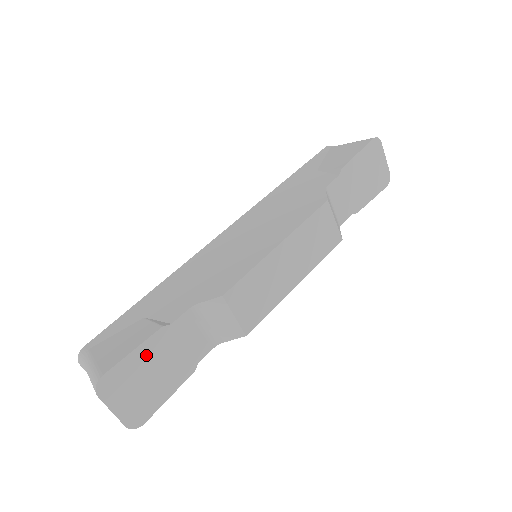
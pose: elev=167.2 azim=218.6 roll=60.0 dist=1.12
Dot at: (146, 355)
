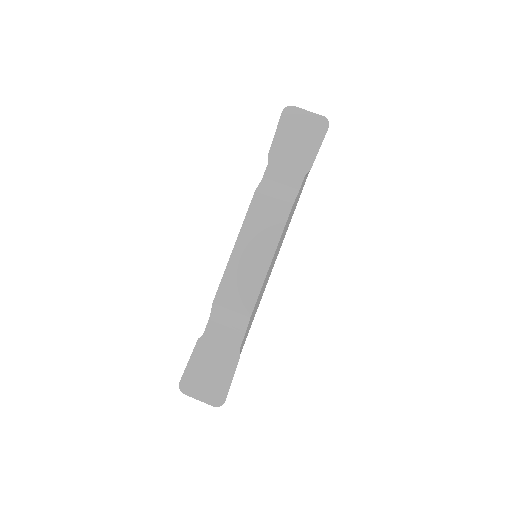
Dot at: (199, 360)
